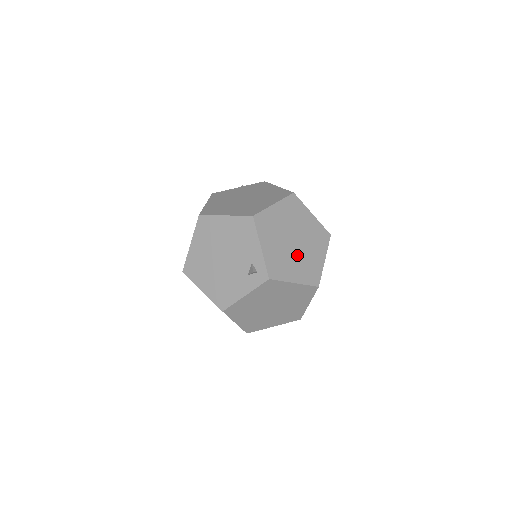
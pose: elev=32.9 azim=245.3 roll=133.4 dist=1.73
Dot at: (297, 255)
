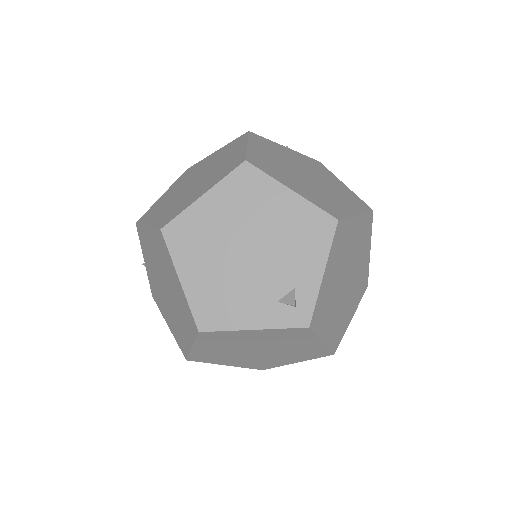
Dot at: (340, 301)
